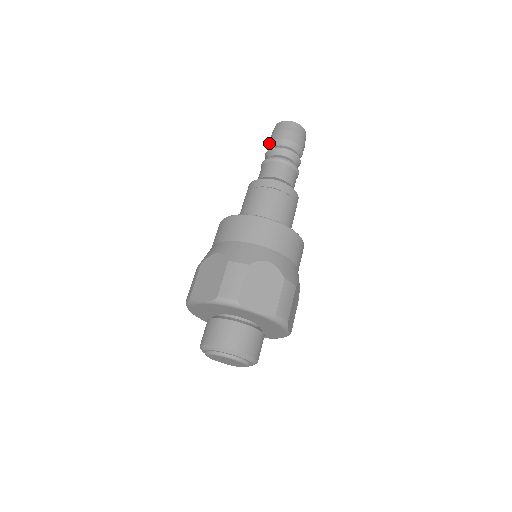
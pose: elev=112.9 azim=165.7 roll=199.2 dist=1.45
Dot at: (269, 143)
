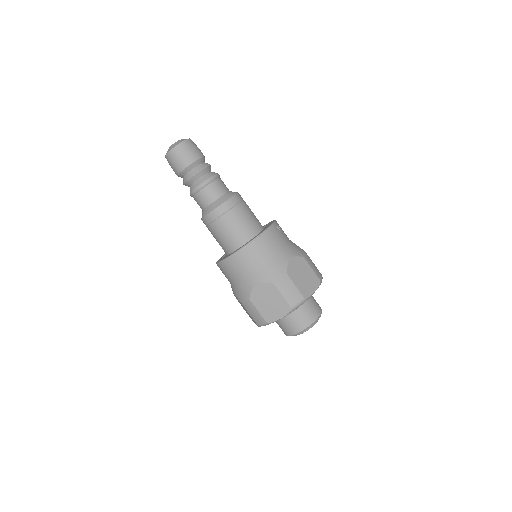
Dot at: occluded
